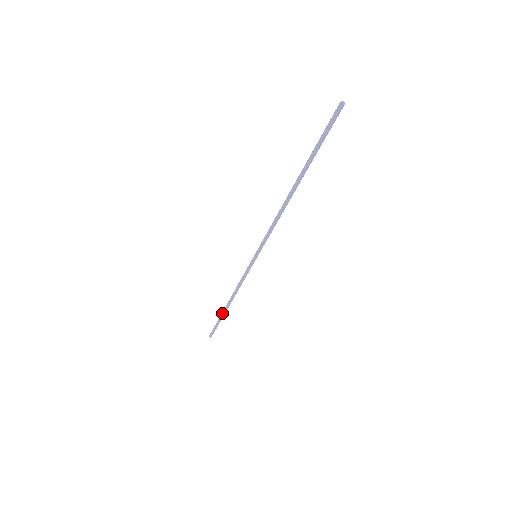
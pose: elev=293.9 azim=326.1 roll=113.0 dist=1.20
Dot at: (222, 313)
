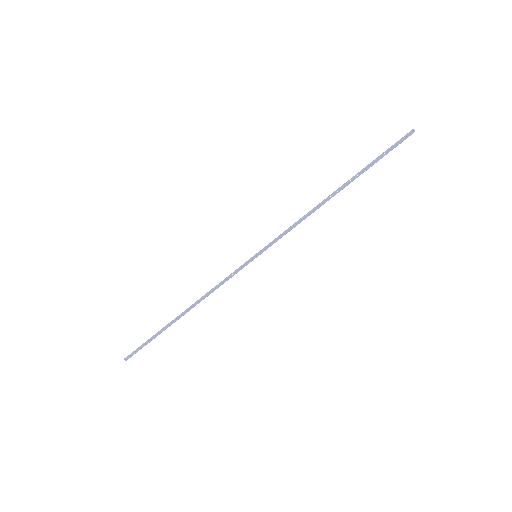
Dot at: (167, 325)
